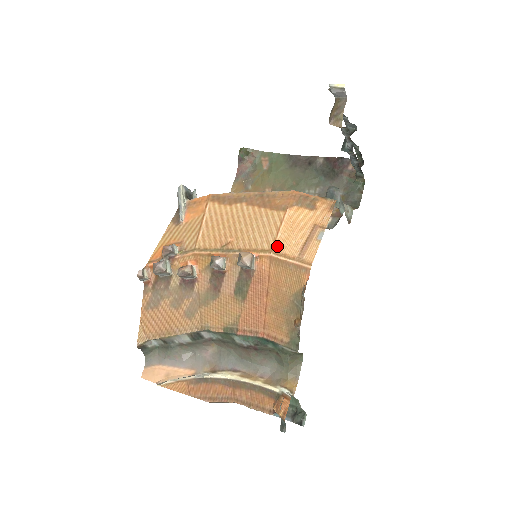
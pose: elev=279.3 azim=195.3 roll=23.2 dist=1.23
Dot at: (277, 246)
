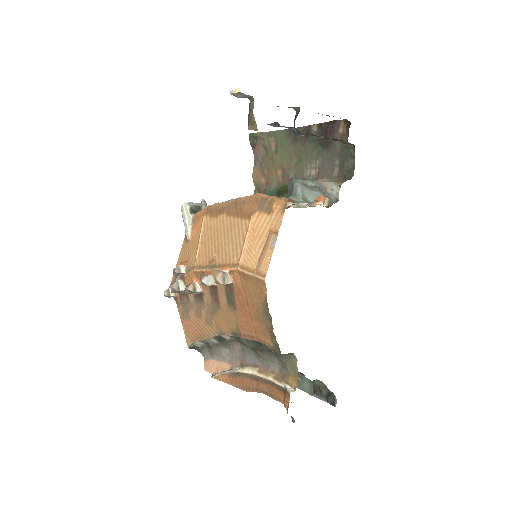
Dot at: (242, 259)
